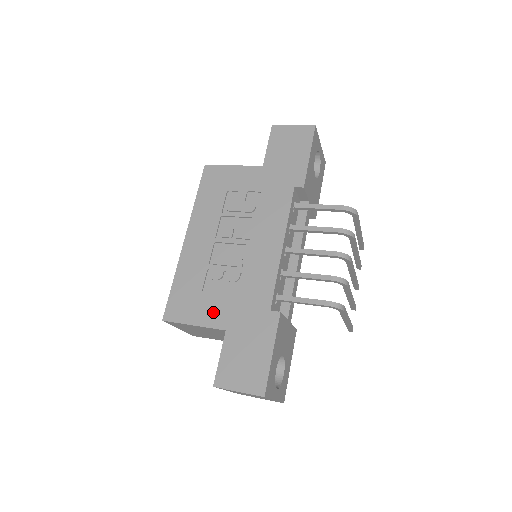
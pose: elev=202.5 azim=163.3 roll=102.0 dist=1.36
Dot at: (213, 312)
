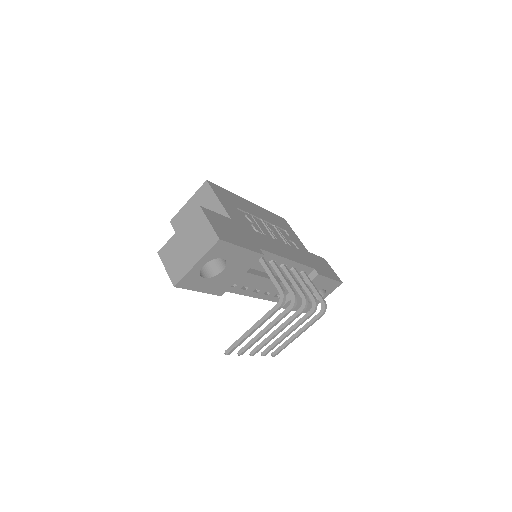
Dot at: (233, 212)
